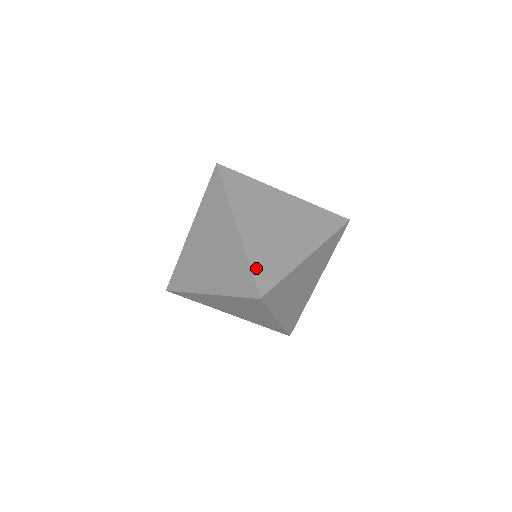
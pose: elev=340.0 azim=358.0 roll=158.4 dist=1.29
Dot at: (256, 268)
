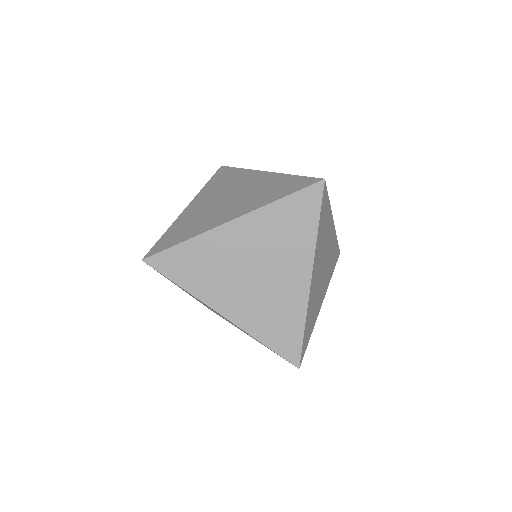
Dot at: (306, 332)
